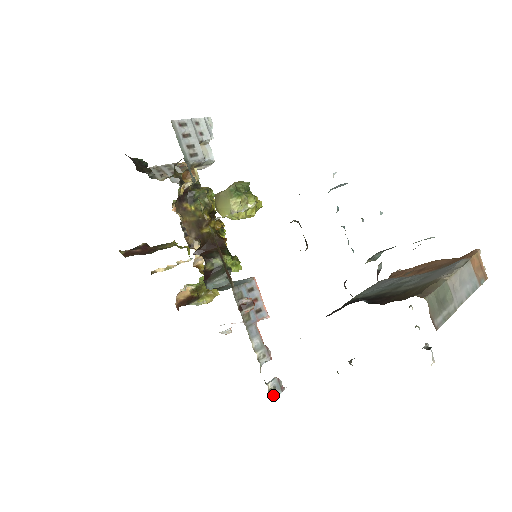
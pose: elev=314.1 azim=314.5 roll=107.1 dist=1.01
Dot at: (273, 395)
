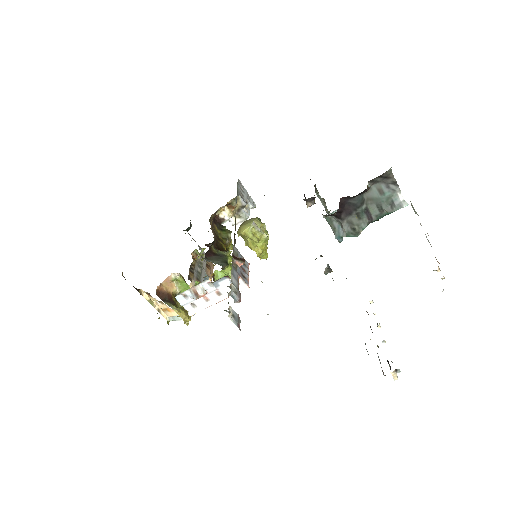
Dot at: (231, 316)
